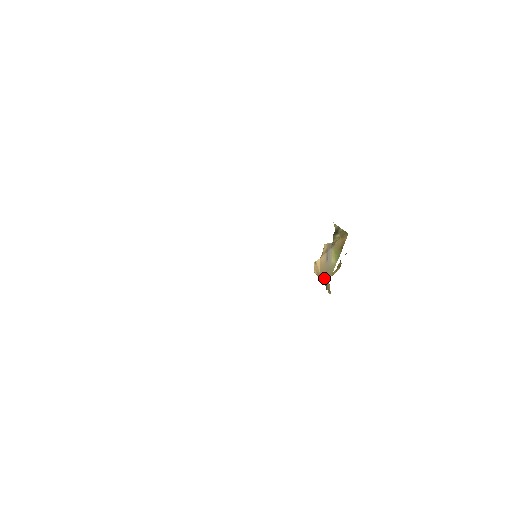
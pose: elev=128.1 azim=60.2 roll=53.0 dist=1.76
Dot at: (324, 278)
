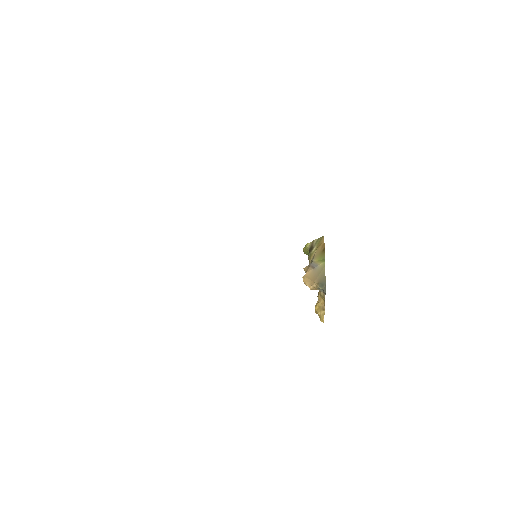
Dot at: (319, 281)
